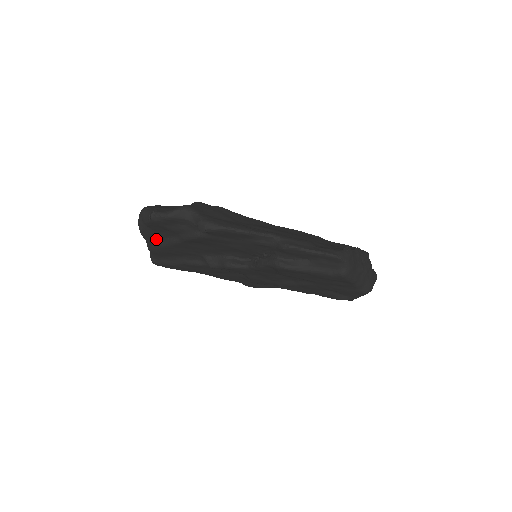
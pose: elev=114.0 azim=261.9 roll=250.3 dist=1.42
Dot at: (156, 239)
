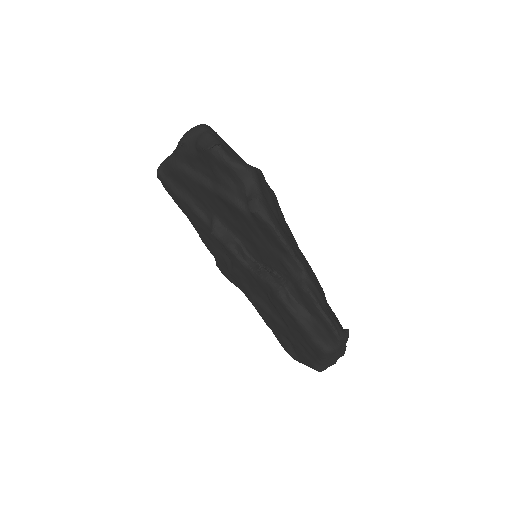
Dot at: (188, 162)
